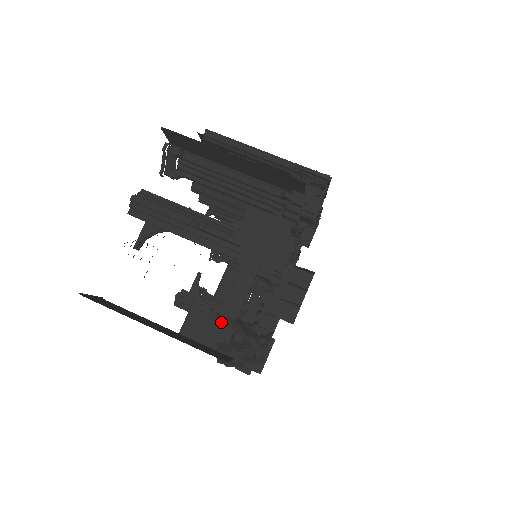
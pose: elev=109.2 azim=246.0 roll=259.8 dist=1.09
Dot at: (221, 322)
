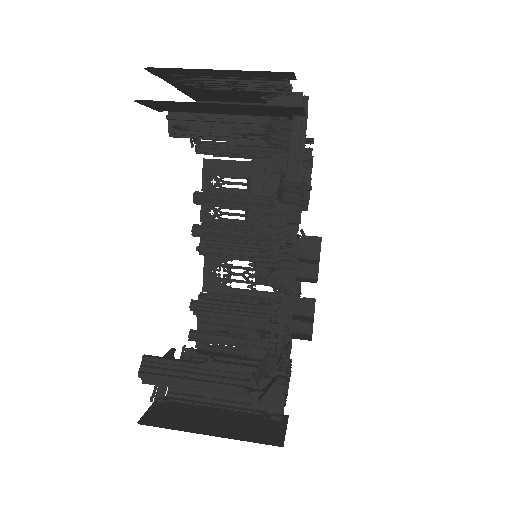
Dot at: (211, 375)
